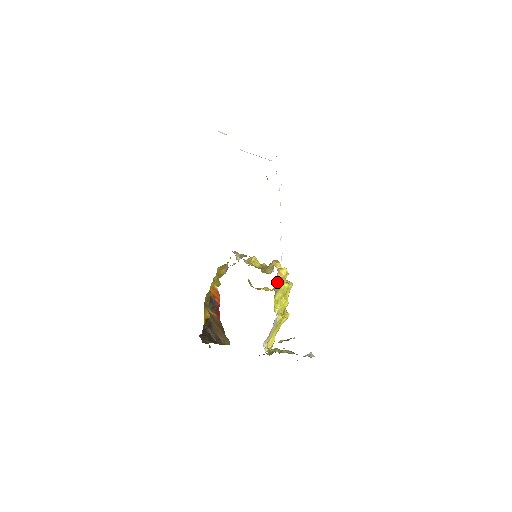
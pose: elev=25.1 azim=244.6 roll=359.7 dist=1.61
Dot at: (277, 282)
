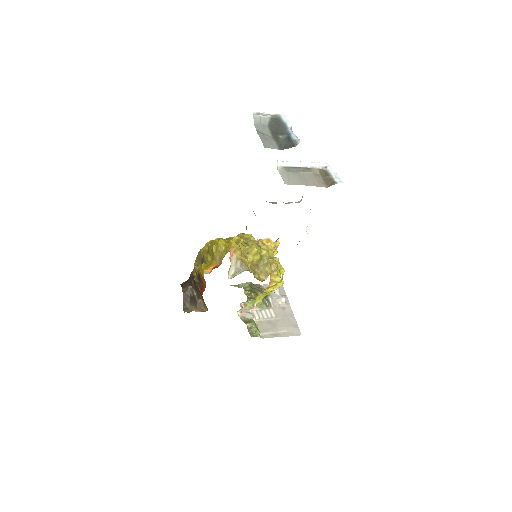
Dot at: (265, 289)
